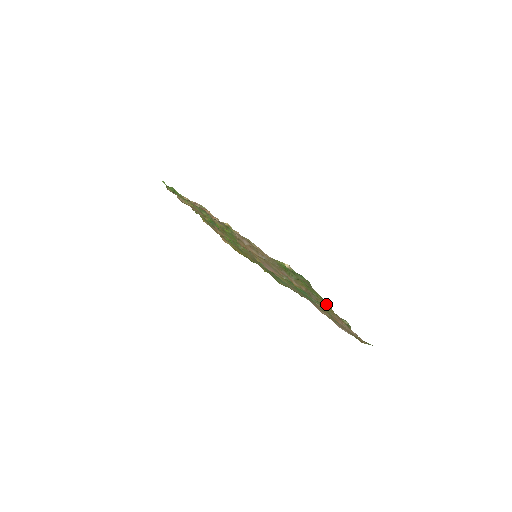
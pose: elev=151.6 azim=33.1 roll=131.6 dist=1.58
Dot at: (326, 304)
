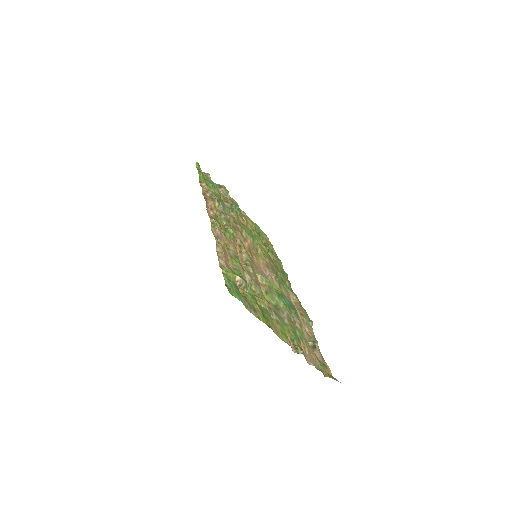
Dot at: (272, 328)
